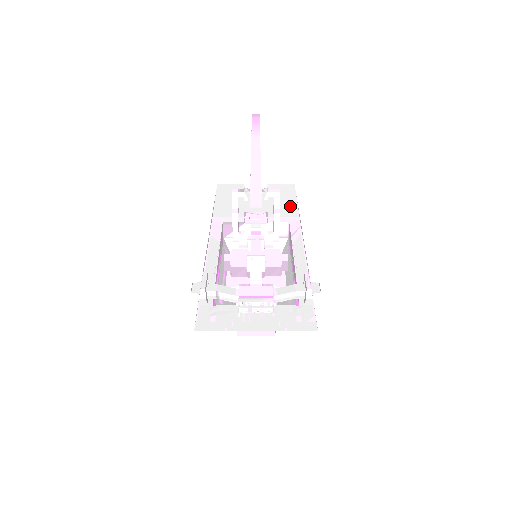
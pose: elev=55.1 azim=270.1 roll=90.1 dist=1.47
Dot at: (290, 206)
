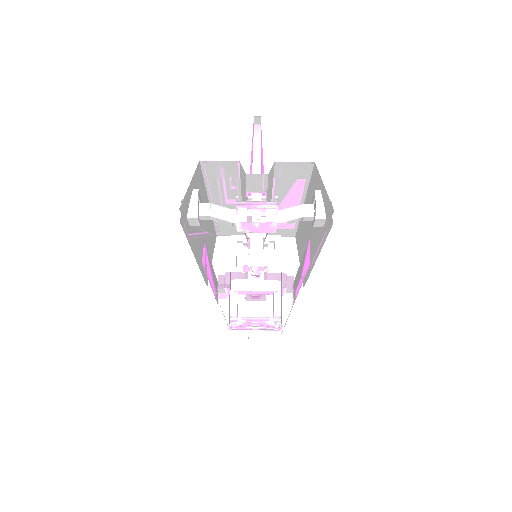
Dot at: (292, 271)
